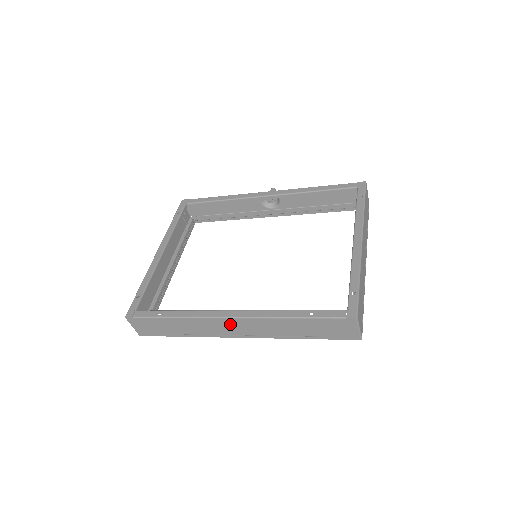
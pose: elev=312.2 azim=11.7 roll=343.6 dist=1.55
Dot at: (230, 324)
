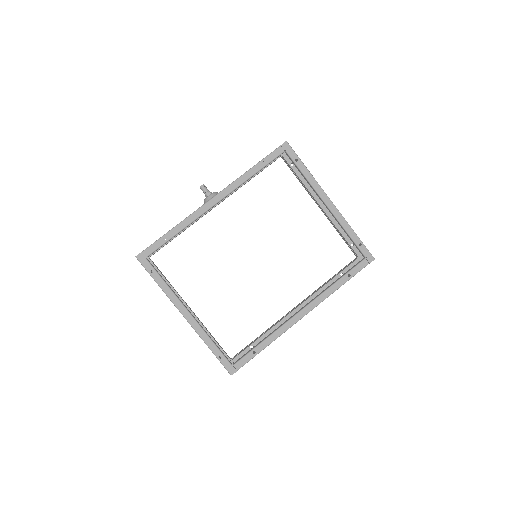
Dot at: occluded
